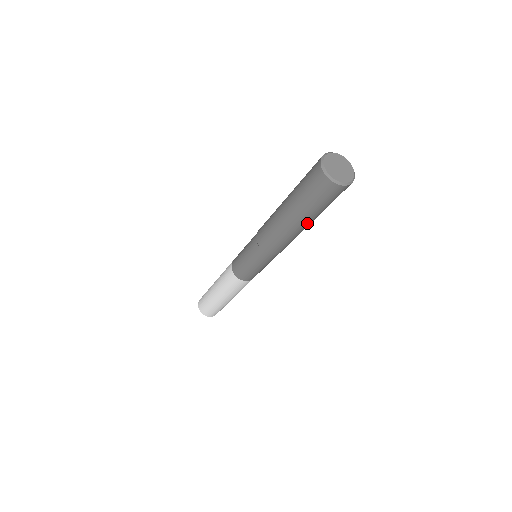
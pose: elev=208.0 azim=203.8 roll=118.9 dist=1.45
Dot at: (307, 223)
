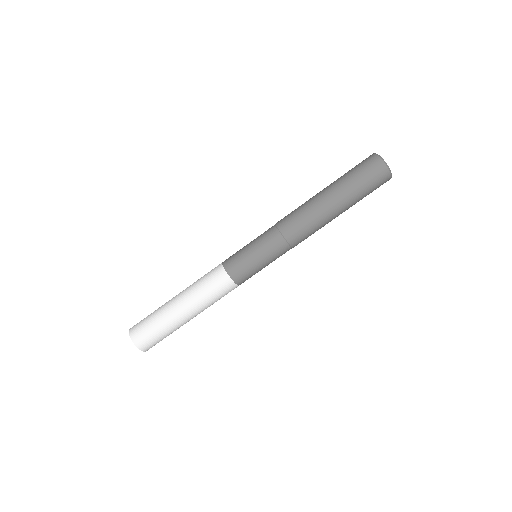
Dot at: (342, 212)
